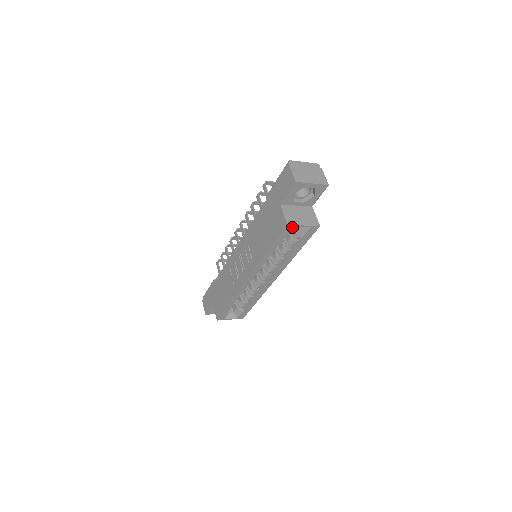
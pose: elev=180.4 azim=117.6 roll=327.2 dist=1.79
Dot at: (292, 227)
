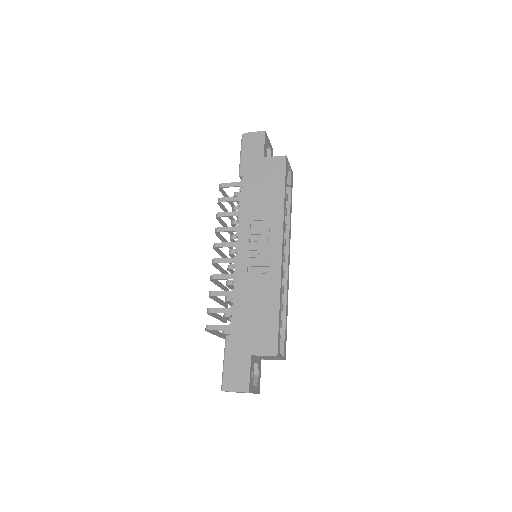
Dot at: (287, 162)
